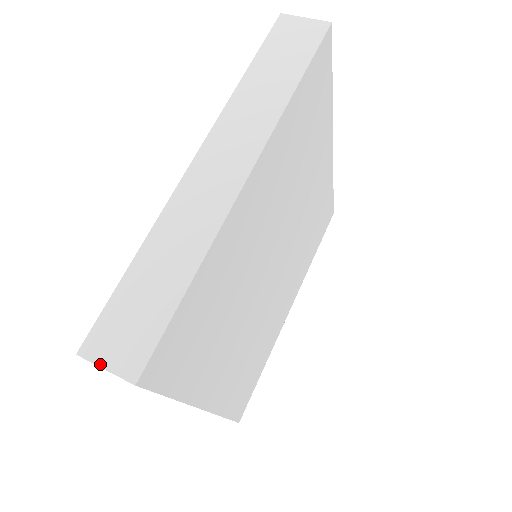
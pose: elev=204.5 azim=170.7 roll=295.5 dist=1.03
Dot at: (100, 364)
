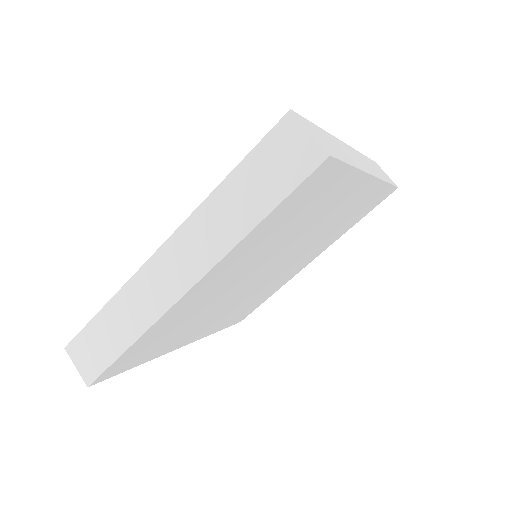
Dot at: (74, 363)
